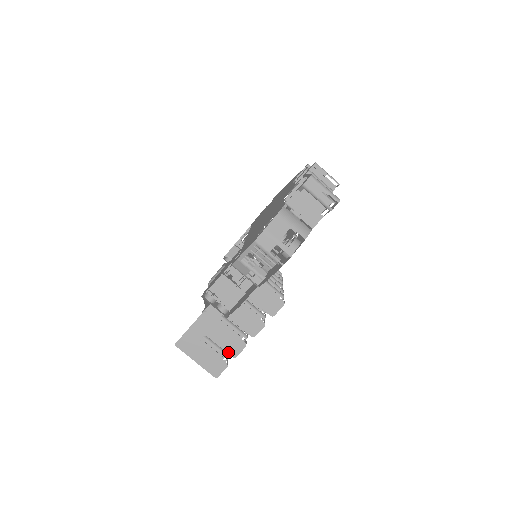
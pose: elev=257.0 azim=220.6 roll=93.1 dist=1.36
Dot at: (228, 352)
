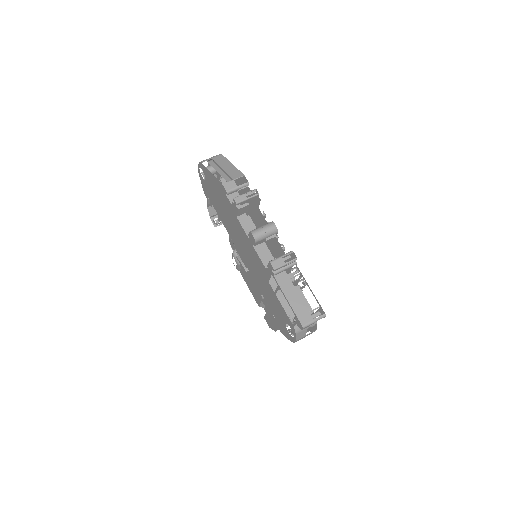
Dot at: occluded
